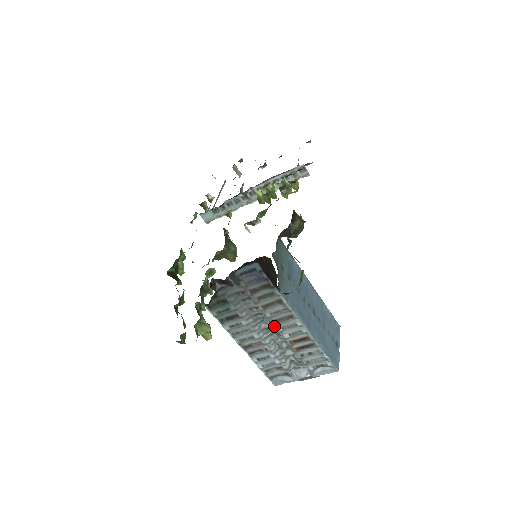
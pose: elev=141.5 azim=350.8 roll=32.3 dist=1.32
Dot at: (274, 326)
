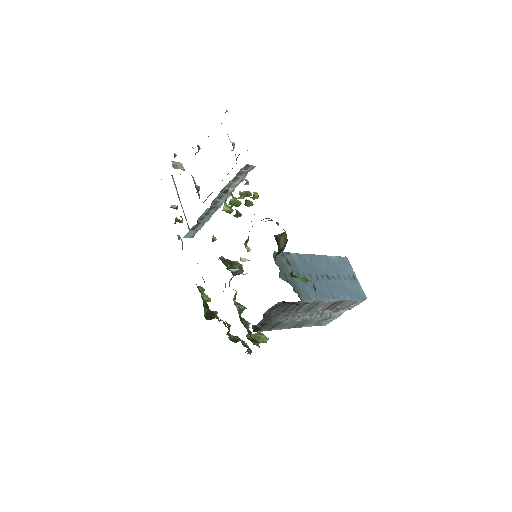
Dot at: occluded
